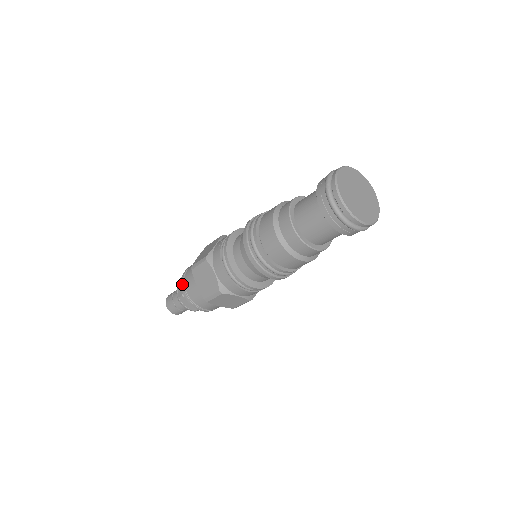
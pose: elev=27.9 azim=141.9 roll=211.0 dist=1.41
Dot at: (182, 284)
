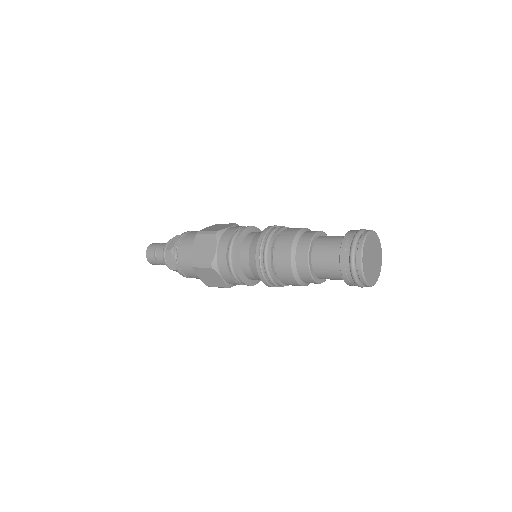
Dot at: (178, 241)
